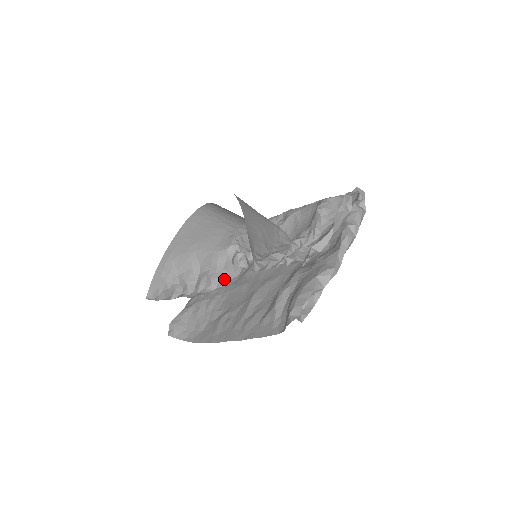
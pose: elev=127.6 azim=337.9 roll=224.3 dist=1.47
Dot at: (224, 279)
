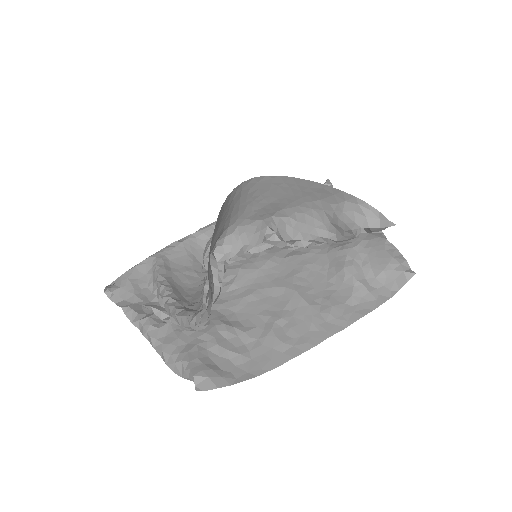
Dot at: (217, 296)
